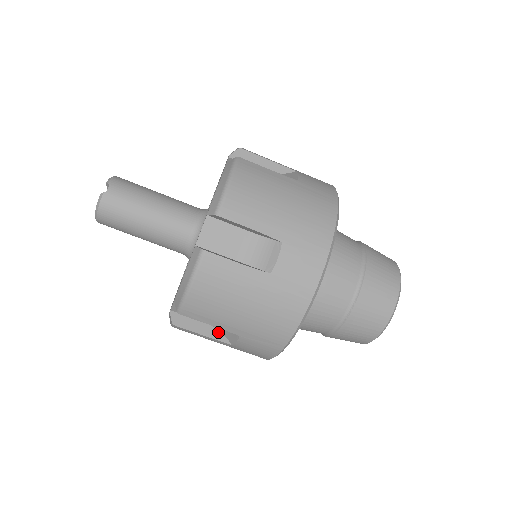
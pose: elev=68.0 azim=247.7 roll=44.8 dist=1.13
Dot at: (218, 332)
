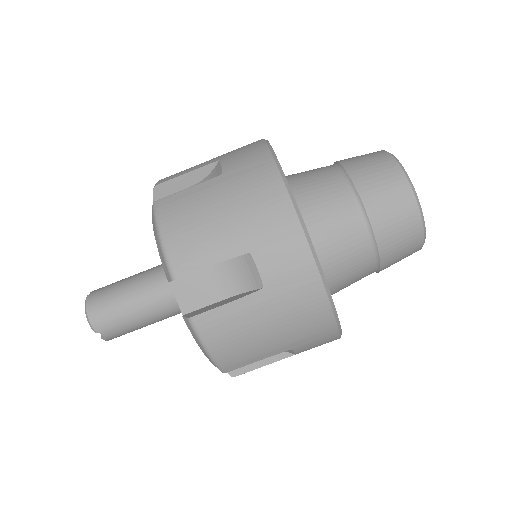
Dot at: (243, 294)
